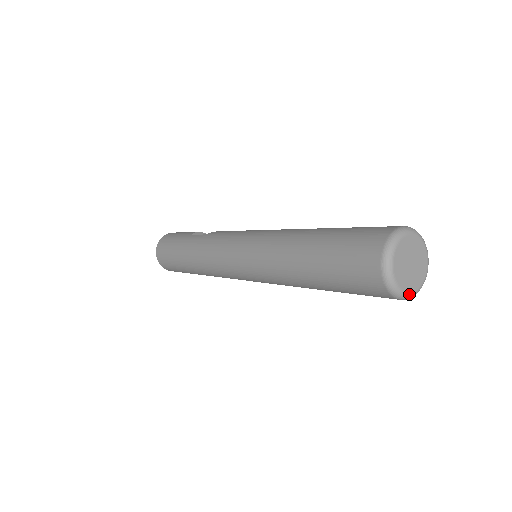
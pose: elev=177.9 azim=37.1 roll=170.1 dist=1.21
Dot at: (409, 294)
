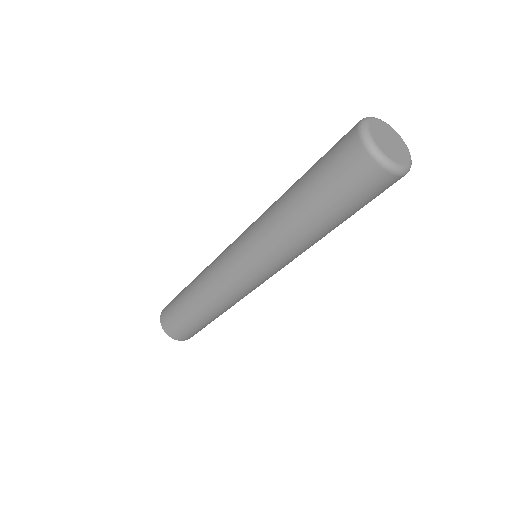
Dot at: (394, 163)
